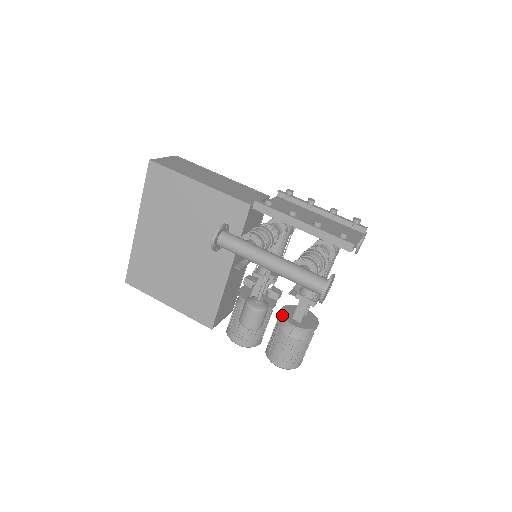
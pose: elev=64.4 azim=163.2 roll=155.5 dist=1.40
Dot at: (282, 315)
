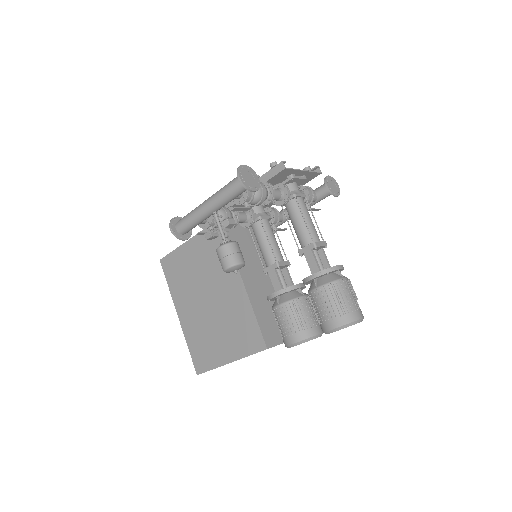
Dot at: (302, 280)
